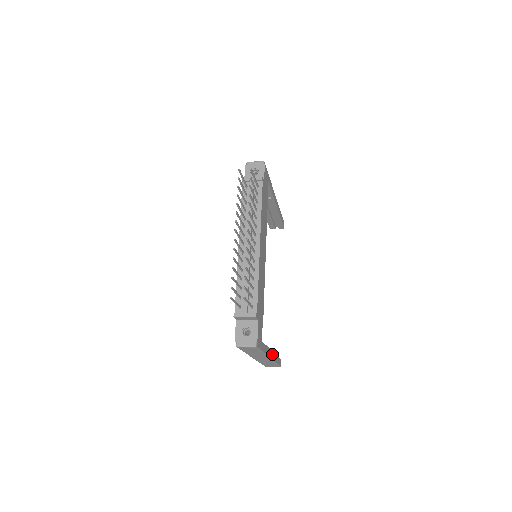
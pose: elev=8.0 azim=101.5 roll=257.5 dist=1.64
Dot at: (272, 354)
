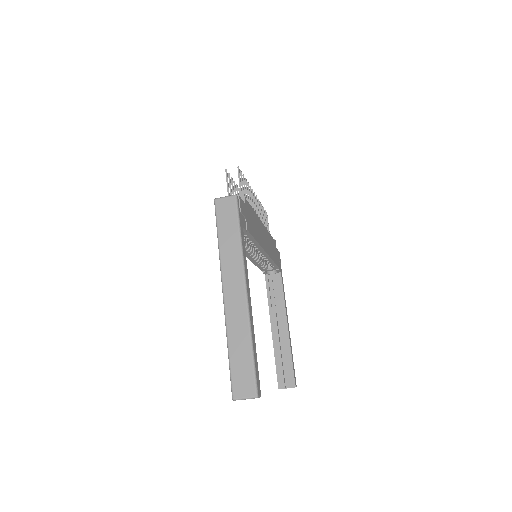
Dot at: (250, 304)
